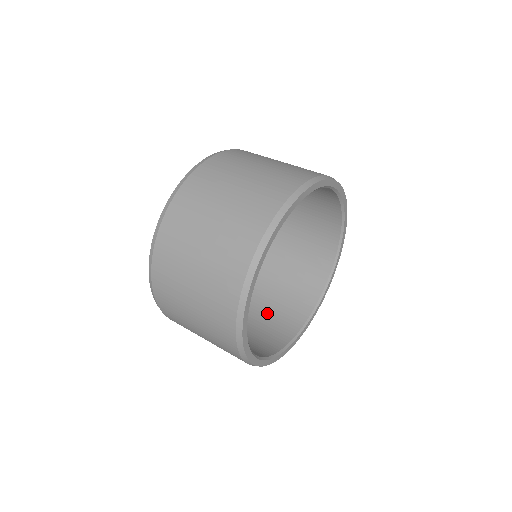
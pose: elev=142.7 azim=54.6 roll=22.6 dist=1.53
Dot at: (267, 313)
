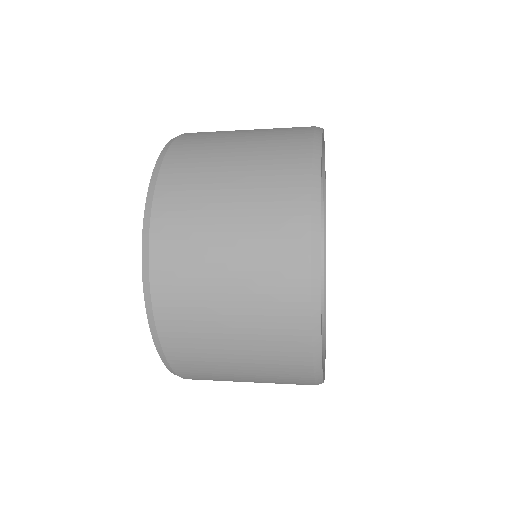
Dot at: occluded
